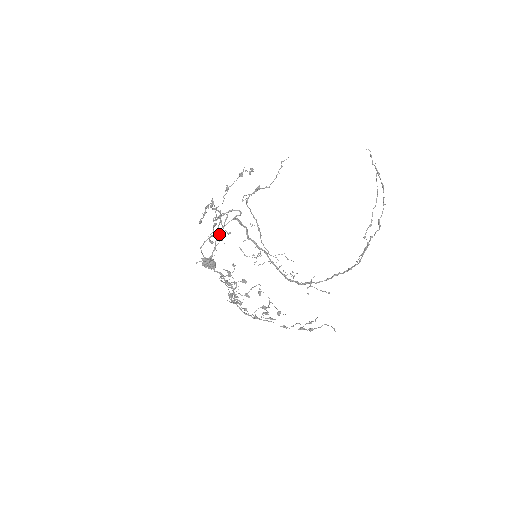
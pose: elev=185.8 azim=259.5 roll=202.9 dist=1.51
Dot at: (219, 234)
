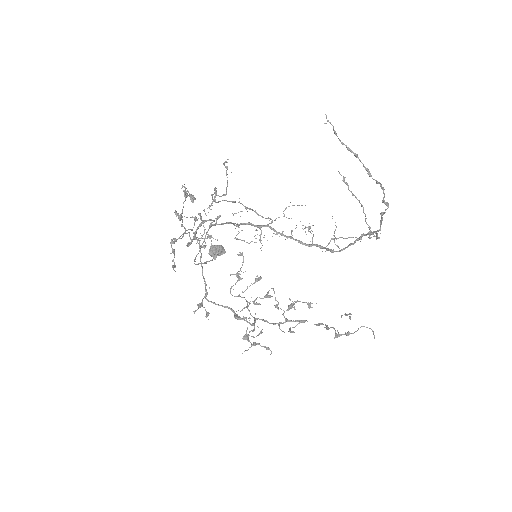
Dot at: occluded
